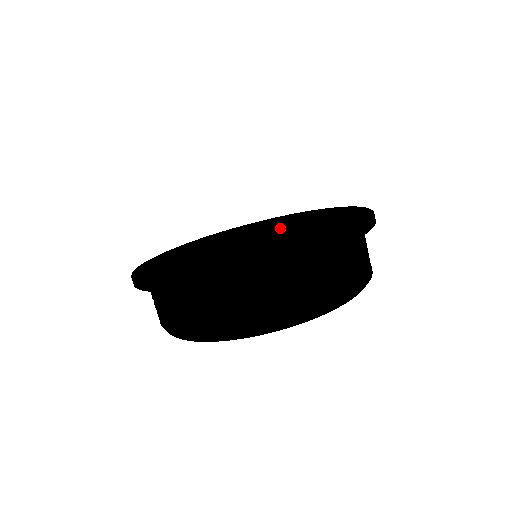
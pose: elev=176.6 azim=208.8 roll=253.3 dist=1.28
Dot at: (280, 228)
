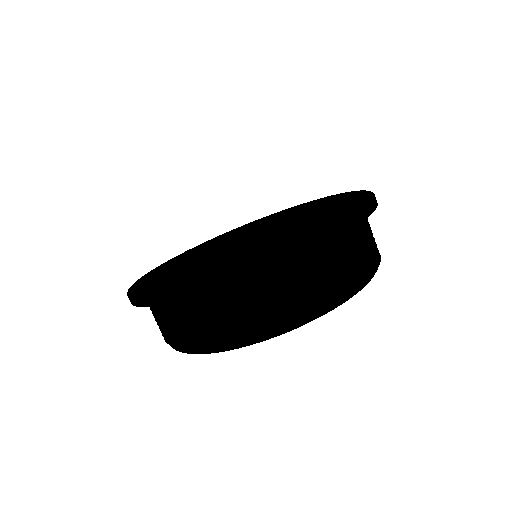
Dot at: (265, 230)
